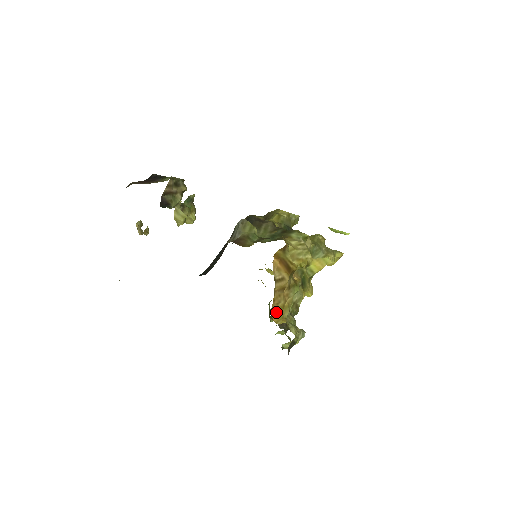
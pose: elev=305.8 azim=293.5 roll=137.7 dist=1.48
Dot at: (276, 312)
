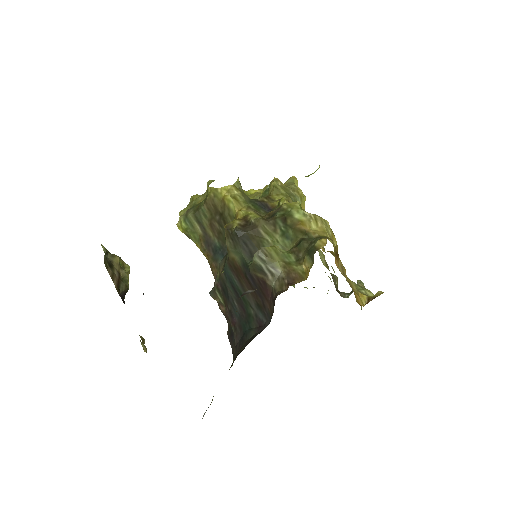
Dot at: (356, 297)
